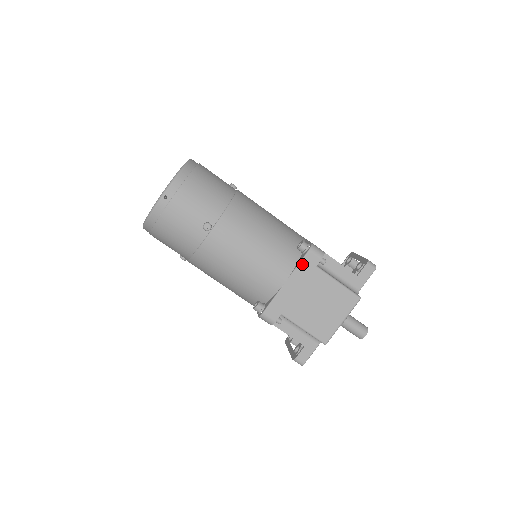
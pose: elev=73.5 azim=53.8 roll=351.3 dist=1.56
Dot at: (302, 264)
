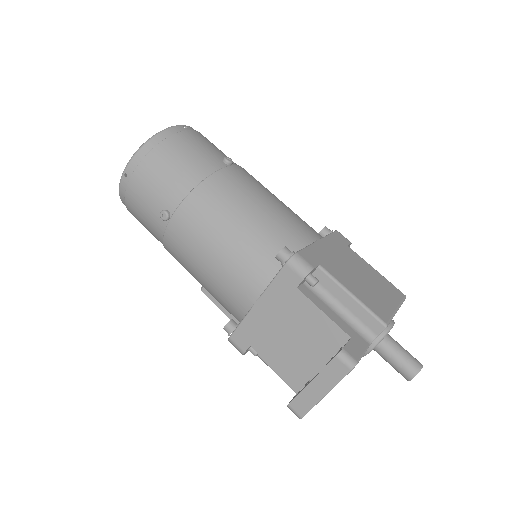
Dot at: (332, 236)
